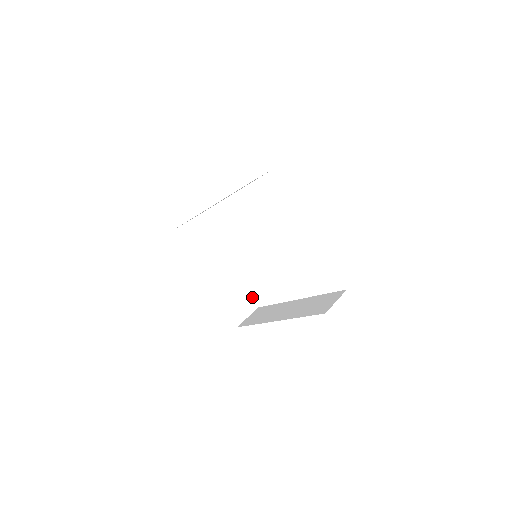
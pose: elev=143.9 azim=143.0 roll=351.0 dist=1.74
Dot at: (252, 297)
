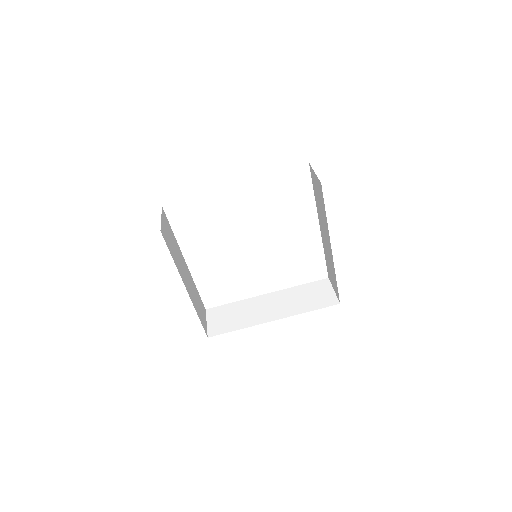
Dot at: occluded
